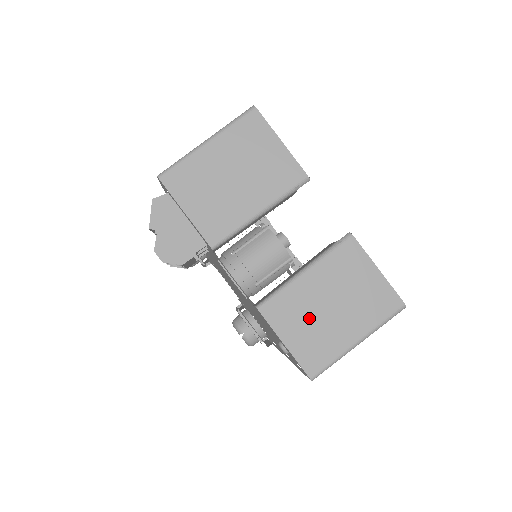
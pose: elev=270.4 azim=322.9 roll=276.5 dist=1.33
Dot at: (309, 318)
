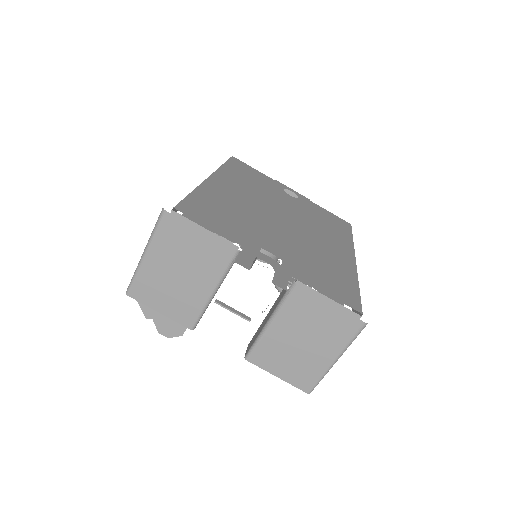
Dot at: (288, 355)
